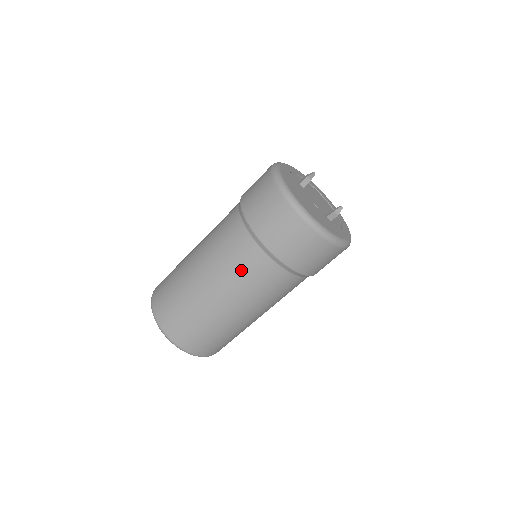
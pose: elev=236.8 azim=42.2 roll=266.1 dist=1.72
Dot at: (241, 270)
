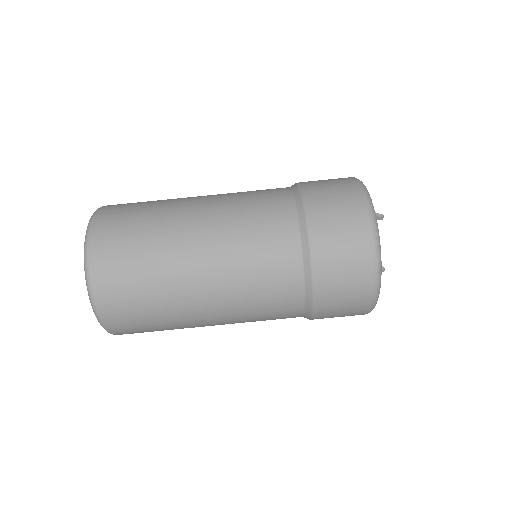
Dot at: (262, 295)
